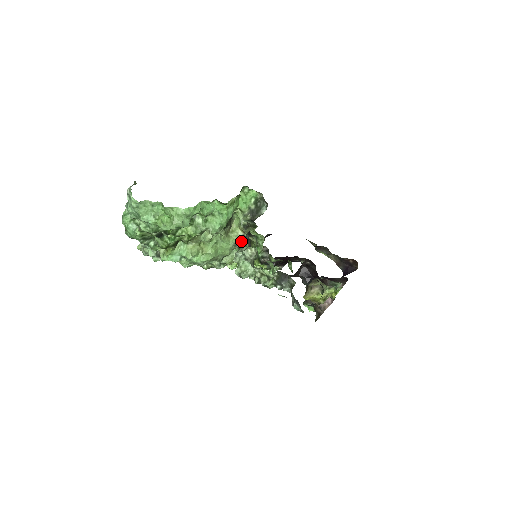
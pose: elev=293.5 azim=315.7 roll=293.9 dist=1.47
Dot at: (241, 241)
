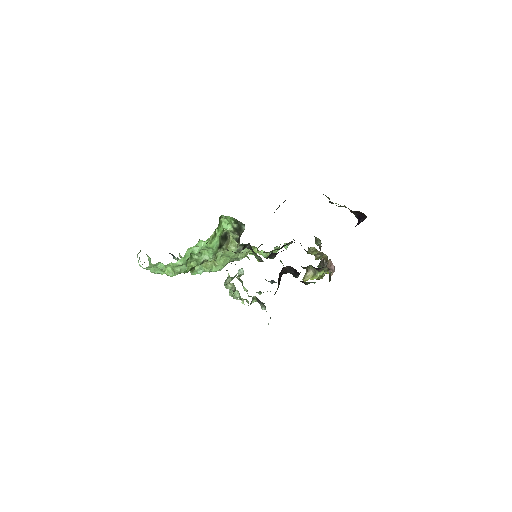
Dot at: (242, 246)
